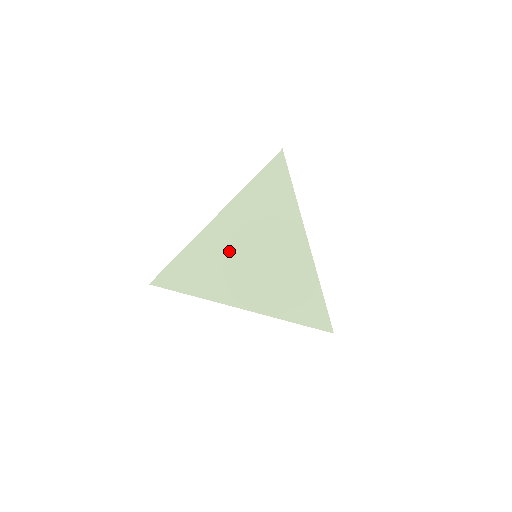
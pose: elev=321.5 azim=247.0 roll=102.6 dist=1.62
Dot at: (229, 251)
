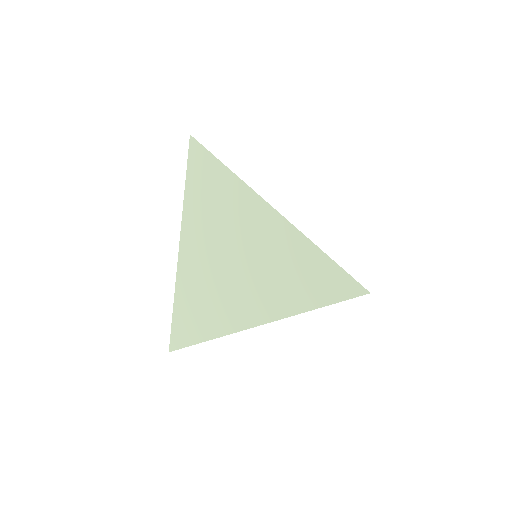
Dot at: occluded
